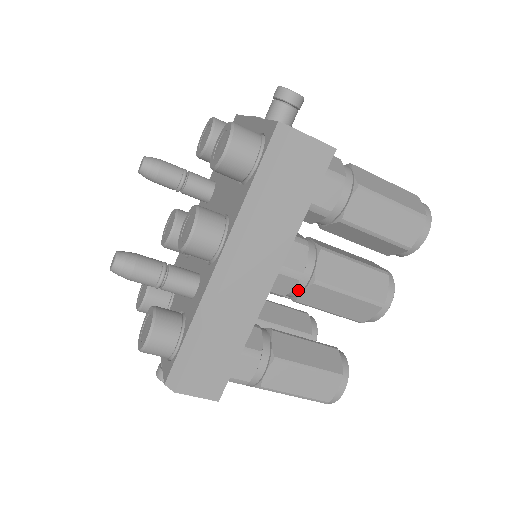
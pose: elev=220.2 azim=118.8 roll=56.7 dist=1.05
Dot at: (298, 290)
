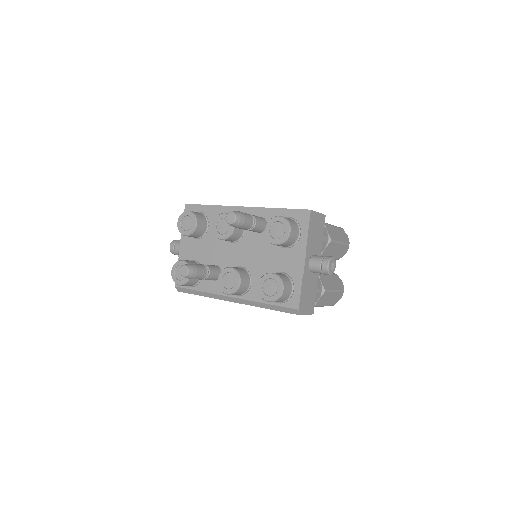
Dot at: occluded
